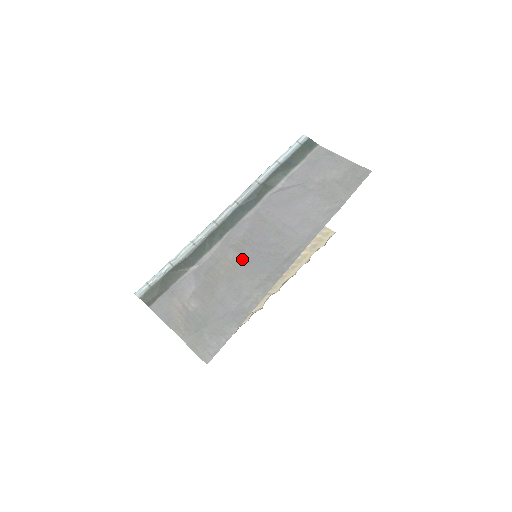
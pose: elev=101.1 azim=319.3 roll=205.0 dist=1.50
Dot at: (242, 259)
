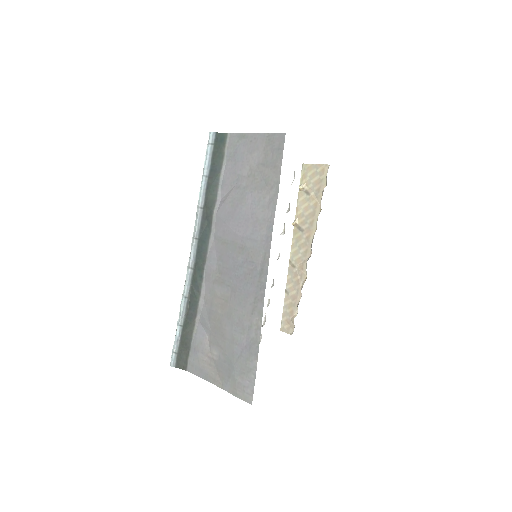
Dot at: (227, 291)
